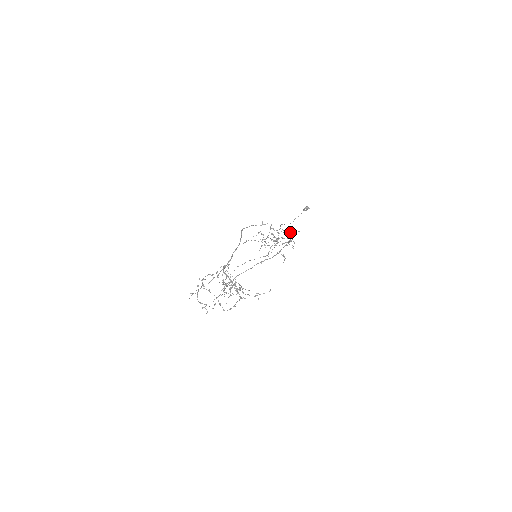
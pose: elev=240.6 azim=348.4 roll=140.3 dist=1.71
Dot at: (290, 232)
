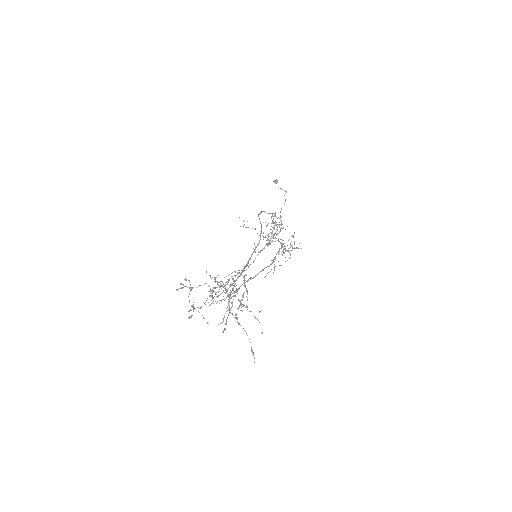
Dot at: occluded
